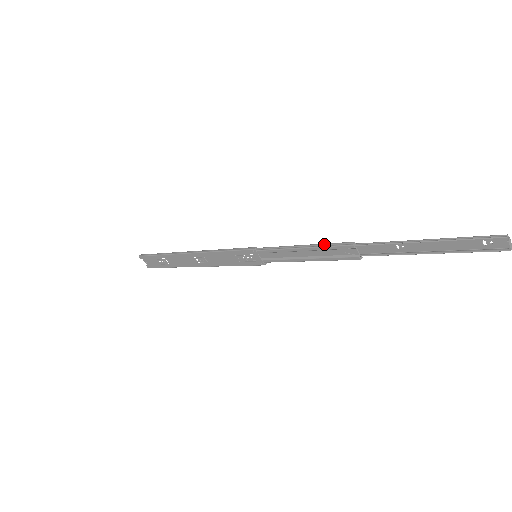
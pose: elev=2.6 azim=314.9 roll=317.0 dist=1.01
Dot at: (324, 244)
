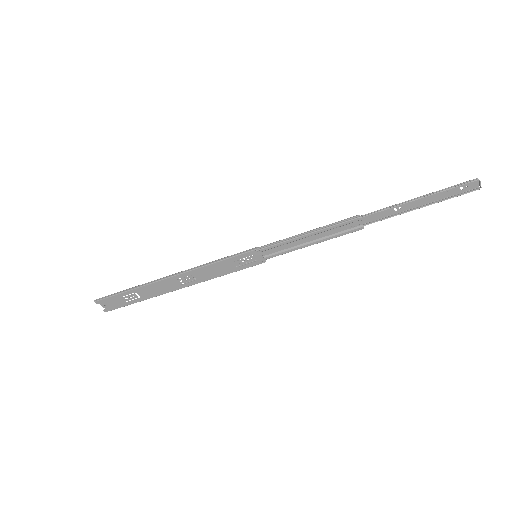
Dot at: (331, 224)
